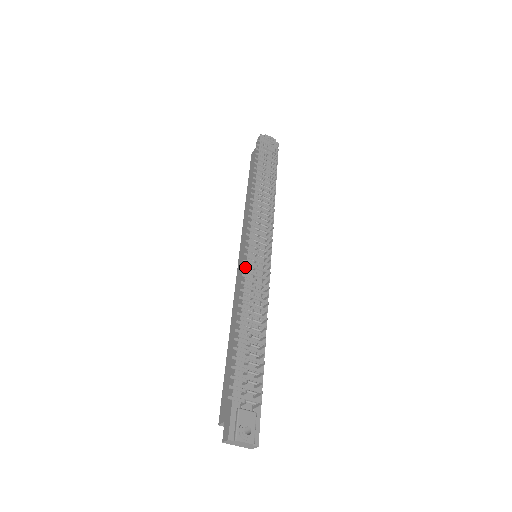
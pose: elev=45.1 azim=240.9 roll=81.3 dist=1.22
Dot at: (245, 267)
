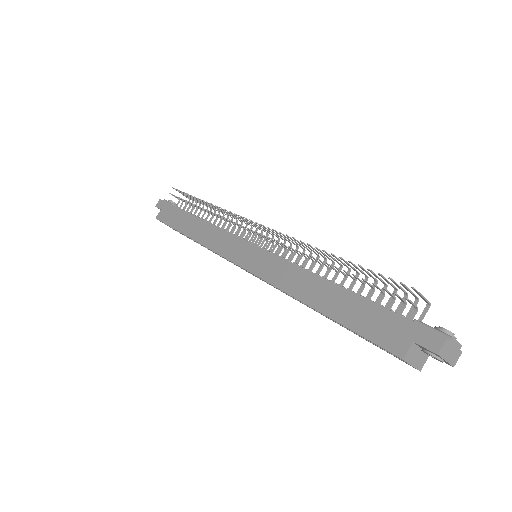
Dot at: (276, 240)
